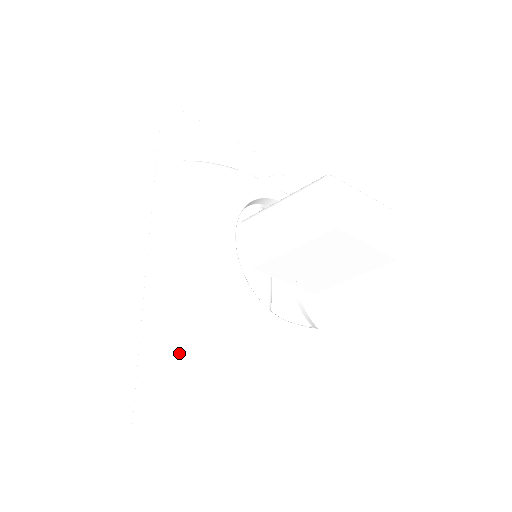
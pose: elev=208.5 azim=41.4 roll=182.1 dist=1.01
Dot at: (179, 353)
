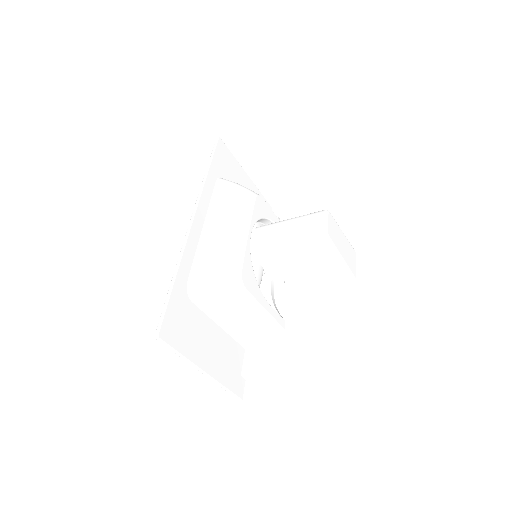
Dot at: (196, 294)
